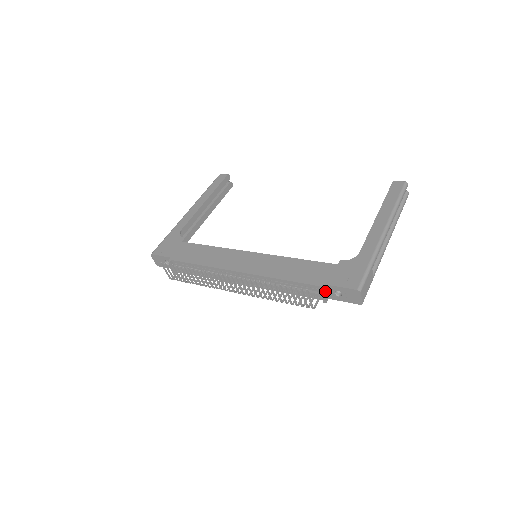
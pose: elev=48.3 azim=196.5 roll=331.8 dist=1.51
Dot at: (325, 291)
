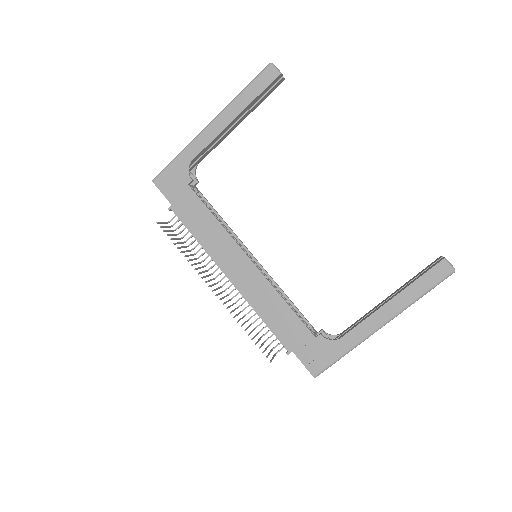
Dot at: occluded
